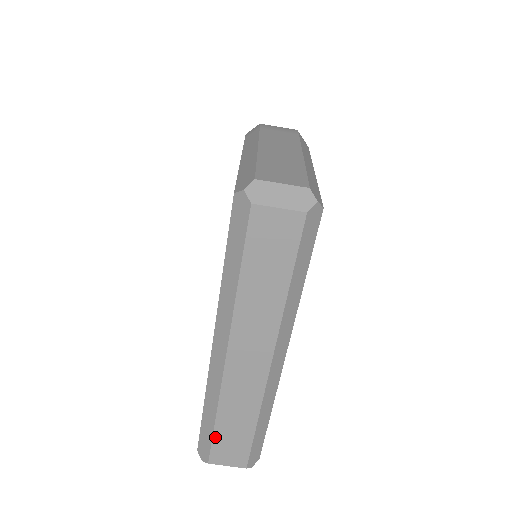
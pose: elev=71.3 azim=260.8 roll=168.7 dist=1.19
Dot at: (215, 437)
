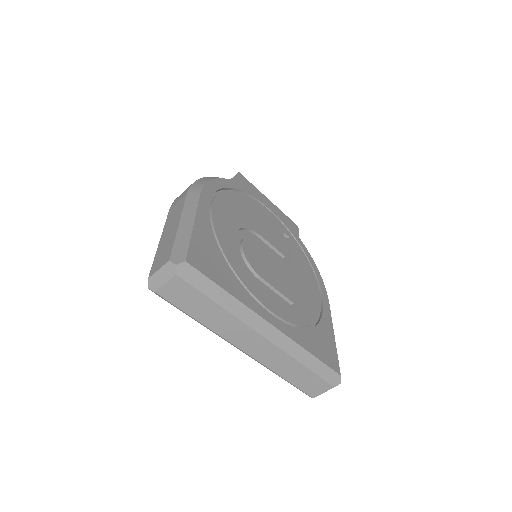
Dot at: (295, 385)
